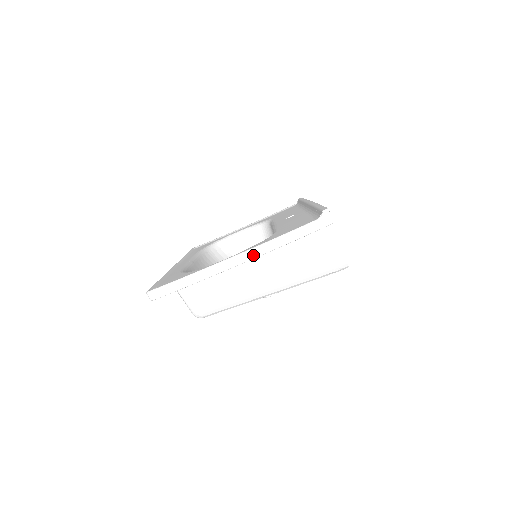
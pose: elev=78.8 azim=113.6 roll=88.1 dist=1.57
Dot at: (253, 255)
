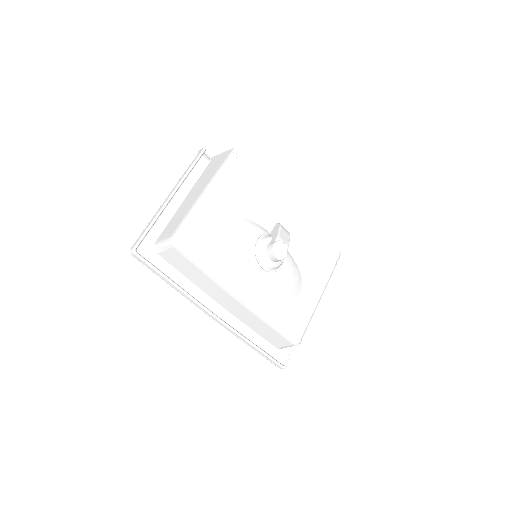
Dot at: (175, 188)
